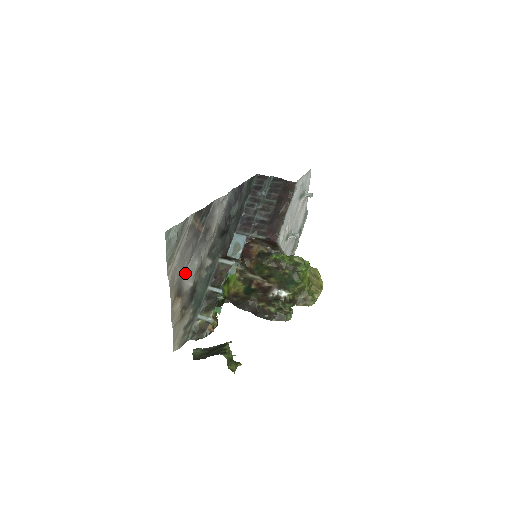
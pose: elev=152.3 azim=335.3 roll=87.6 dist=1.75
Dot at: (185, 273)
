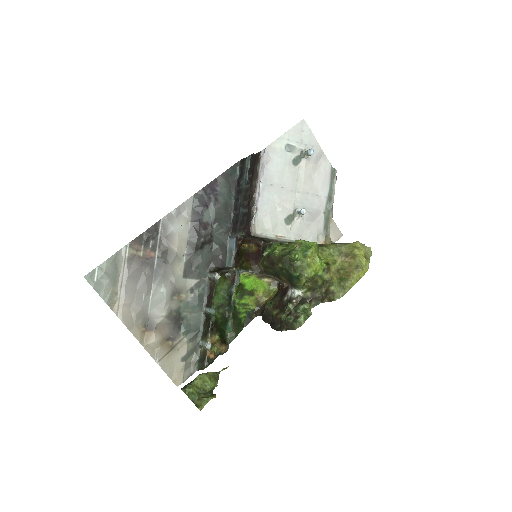
Dot at: (149, 305)
